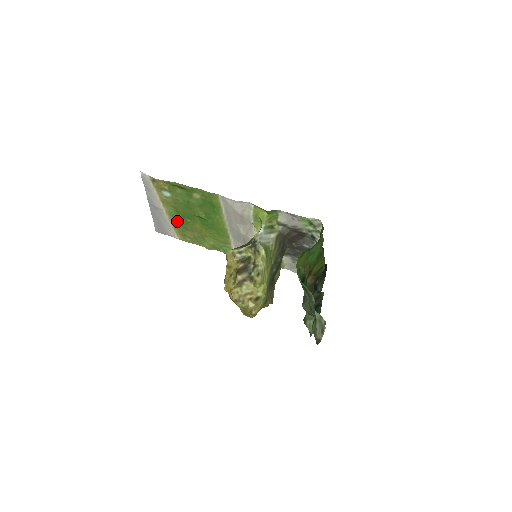
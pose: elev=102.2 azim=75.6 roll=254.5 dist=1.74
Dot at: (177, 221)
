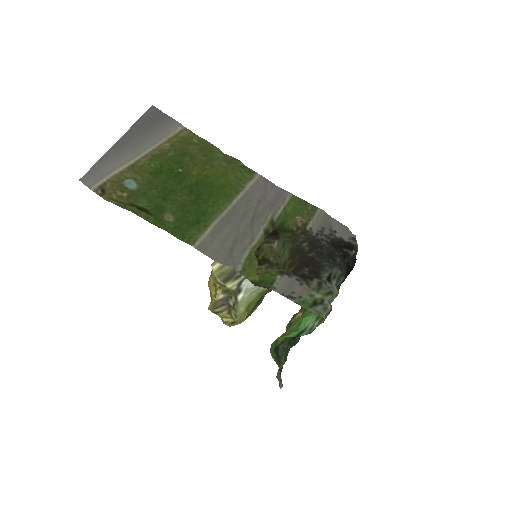
Dot at: (167, 155)
